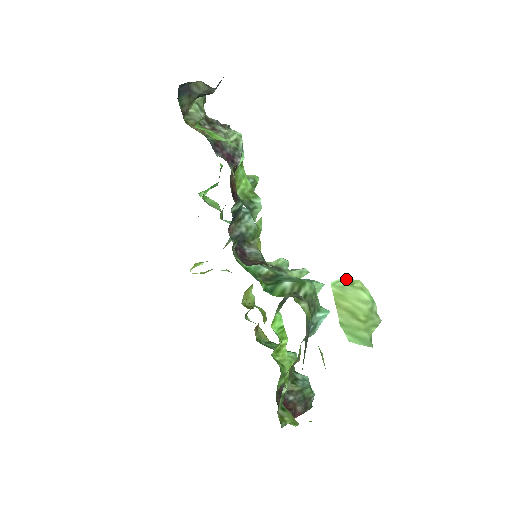
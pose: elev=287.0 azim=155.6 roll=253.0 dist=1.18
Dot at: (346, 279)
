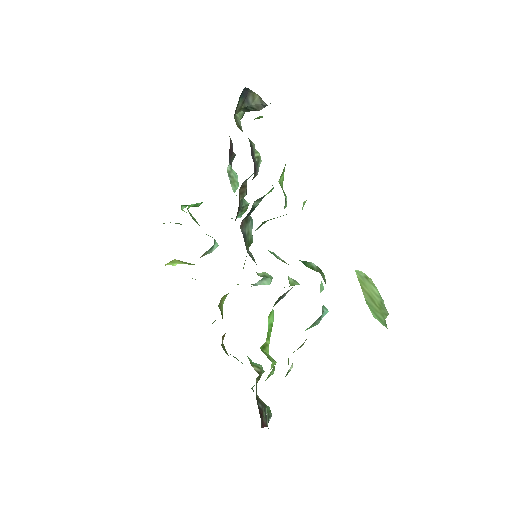
Dot at: (363, 273)
